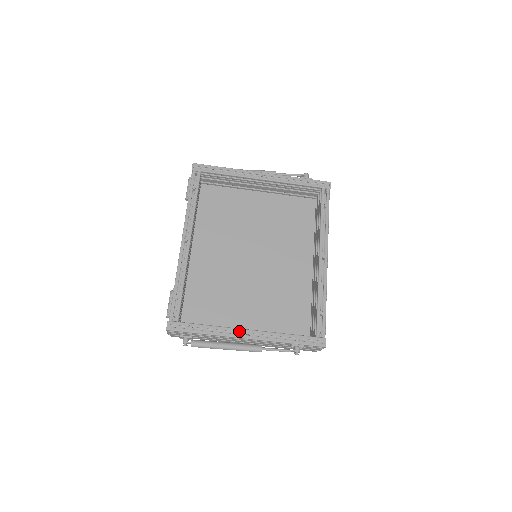
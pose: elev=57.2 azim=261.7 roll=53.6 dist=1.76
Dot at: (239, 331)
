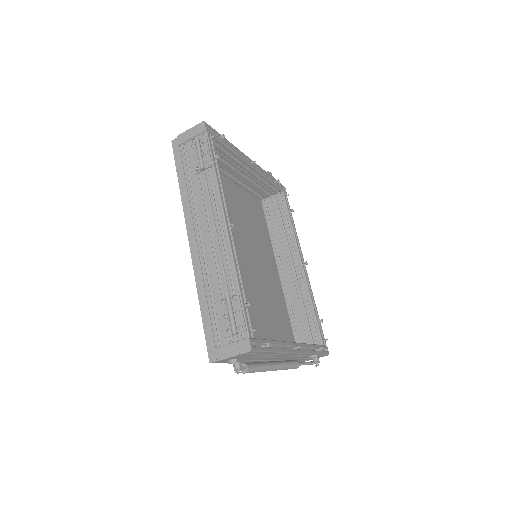
Dot at: (292, 345)
